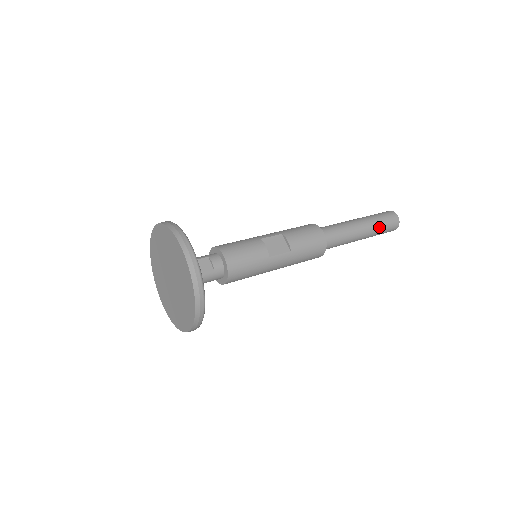
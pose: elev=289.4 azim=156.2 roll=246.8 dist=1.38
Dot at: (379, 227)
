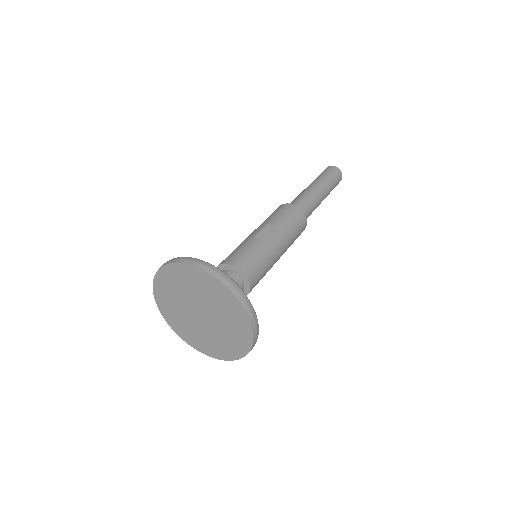
Dot at: (331, 183)
